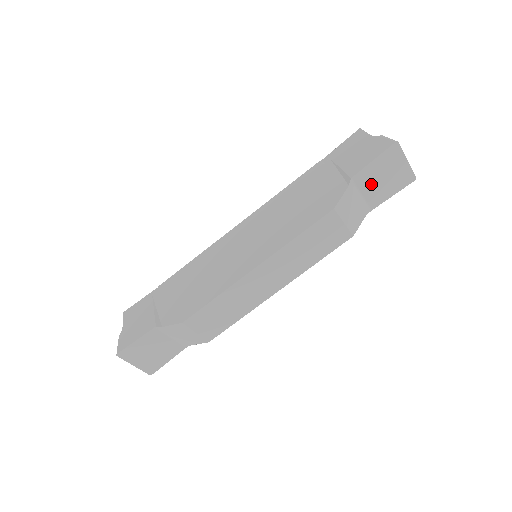
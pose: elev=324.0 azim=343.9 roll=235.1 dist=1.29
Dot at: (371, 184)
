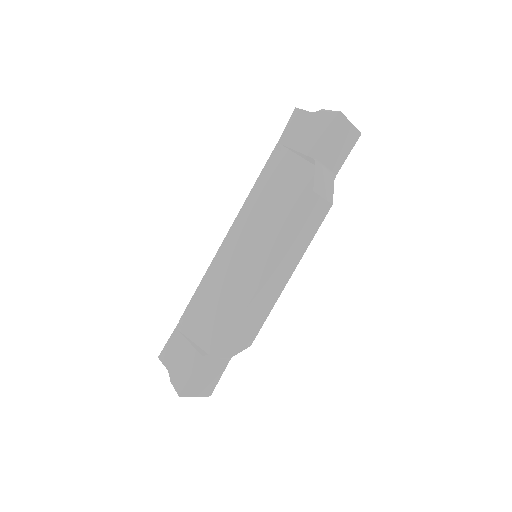
Dot at: (330, 155)
